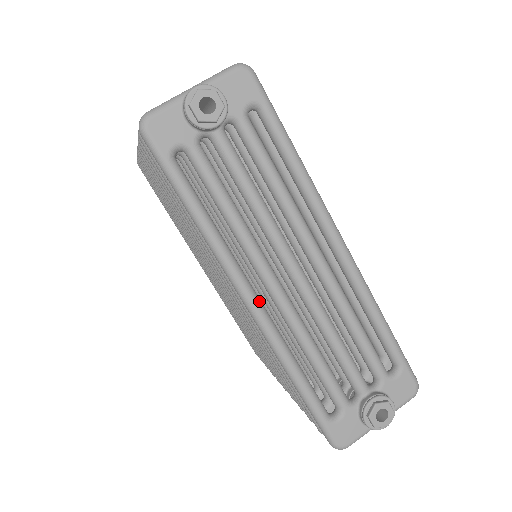
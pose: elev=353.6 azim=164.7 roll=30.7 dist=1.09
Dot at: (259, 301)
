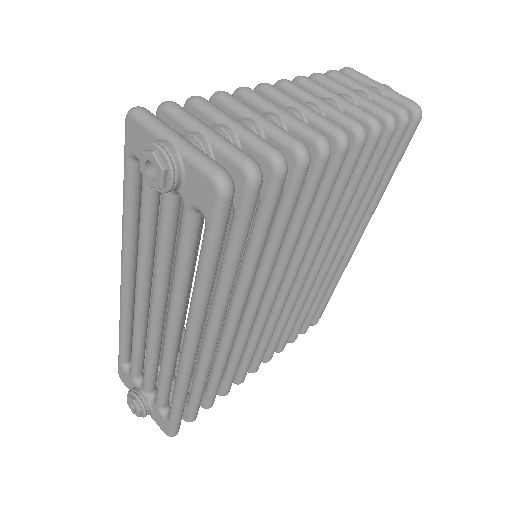
Dot at: (127, 285)
